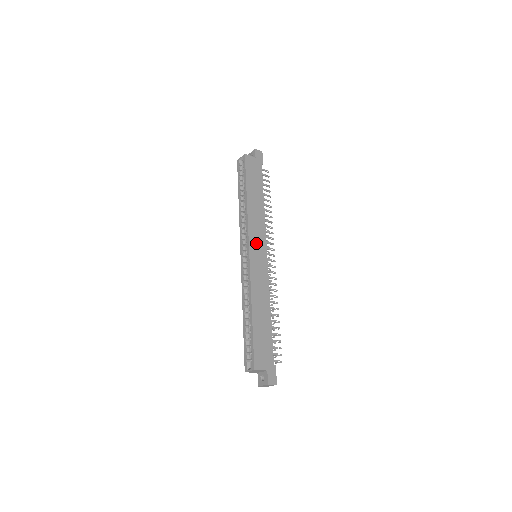
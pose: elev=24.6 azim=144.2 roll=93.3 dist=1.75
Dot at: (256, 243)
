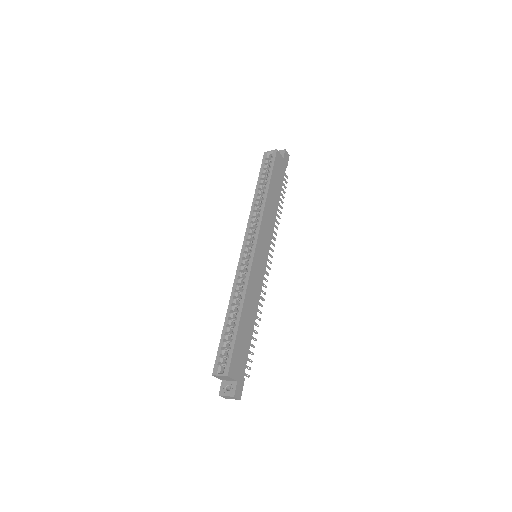
Dot at: (262, 243)
